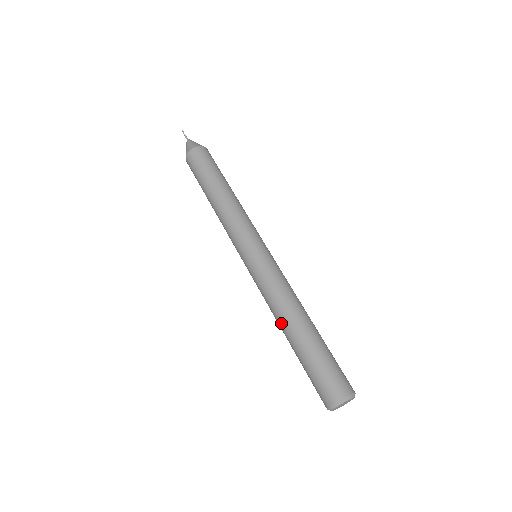
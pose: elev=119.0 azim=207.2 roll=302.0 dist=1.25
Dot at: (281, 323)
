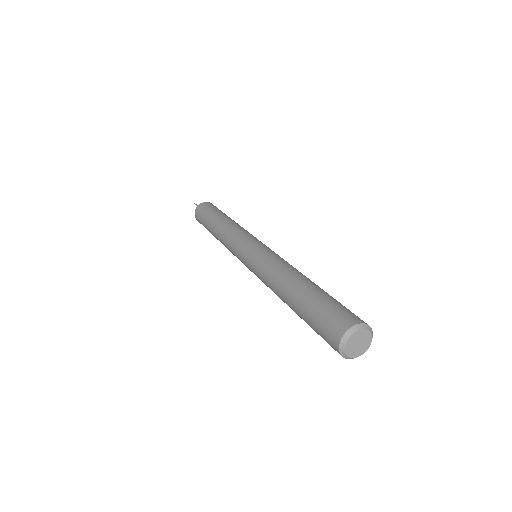
Dot at: (287, 278)
